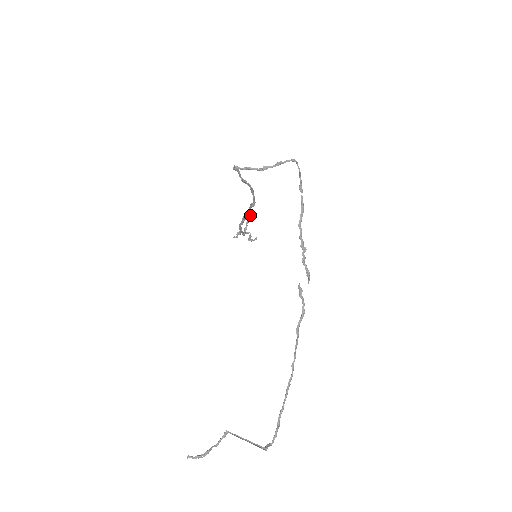
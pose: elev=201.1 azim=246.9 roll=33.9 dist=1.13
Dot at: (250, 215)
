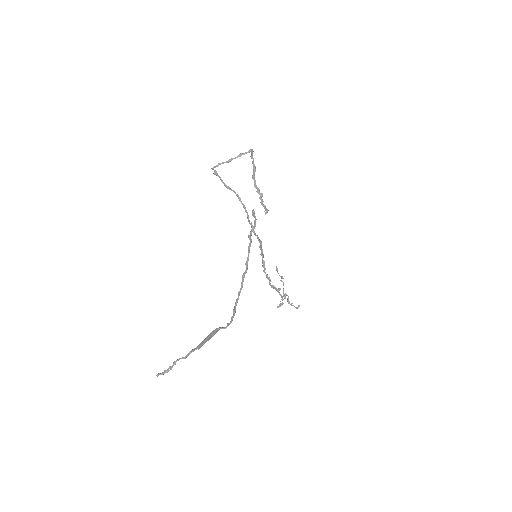
Dot at: occluded
